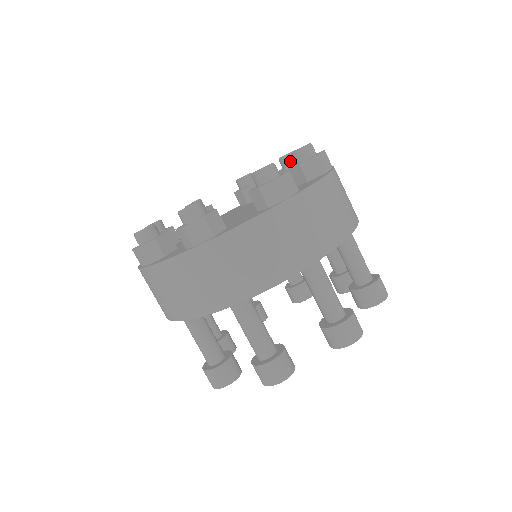
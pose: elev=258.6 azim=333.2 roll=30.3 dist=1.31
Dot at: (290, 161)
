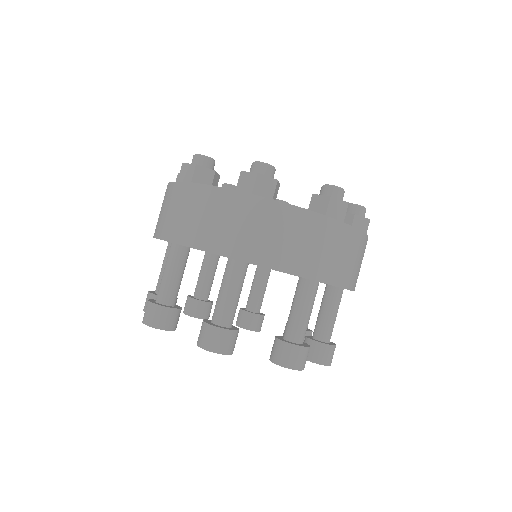
Dot at: (349, 210)
